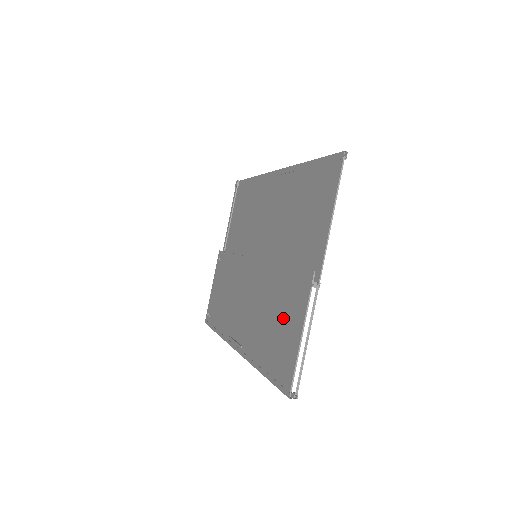
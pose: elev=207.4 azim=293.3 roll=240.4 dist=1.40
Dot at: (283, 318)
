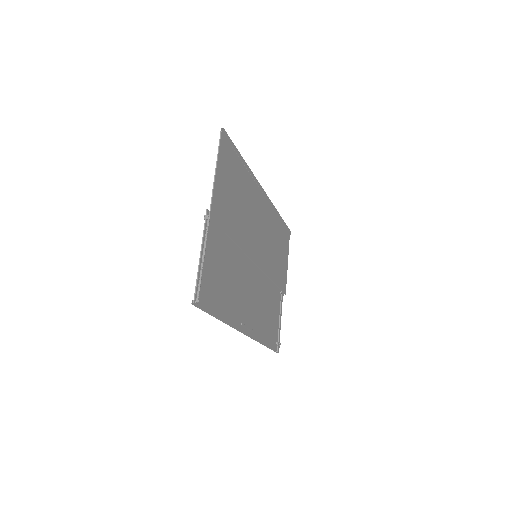
Dot at: (216, 263)
